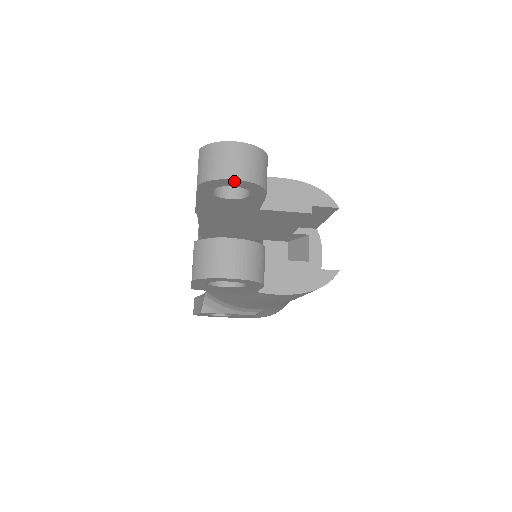
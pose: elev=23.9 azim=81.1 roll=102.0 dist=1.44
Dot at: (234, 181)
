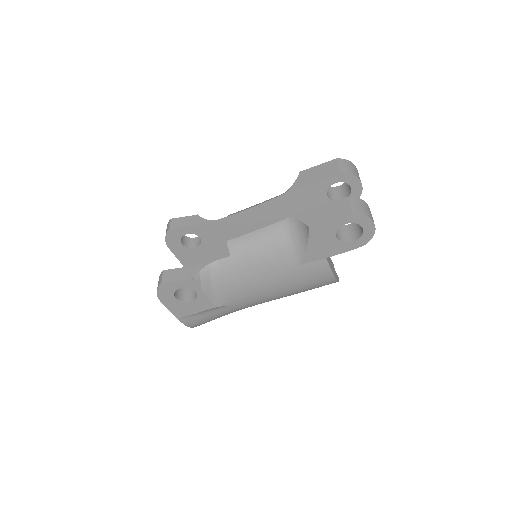
Dot at: (359, 185)
